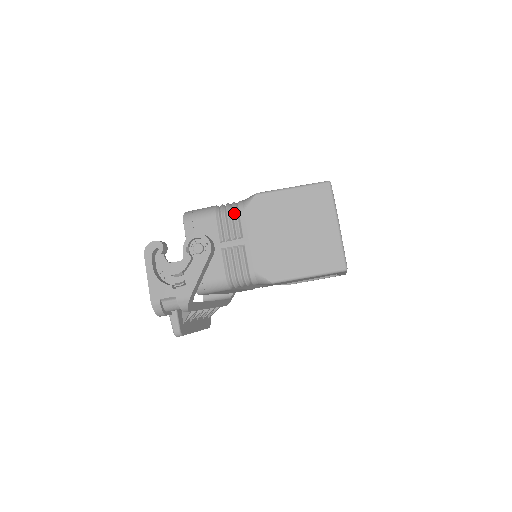
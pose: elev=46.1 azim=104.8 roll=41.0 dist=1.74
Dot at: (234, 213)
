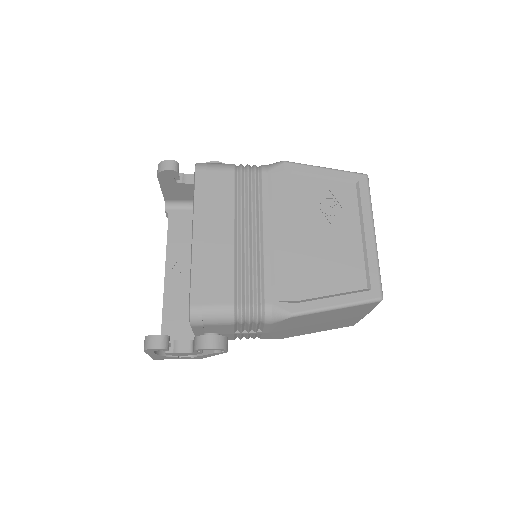
Dot at: (258, 324)
